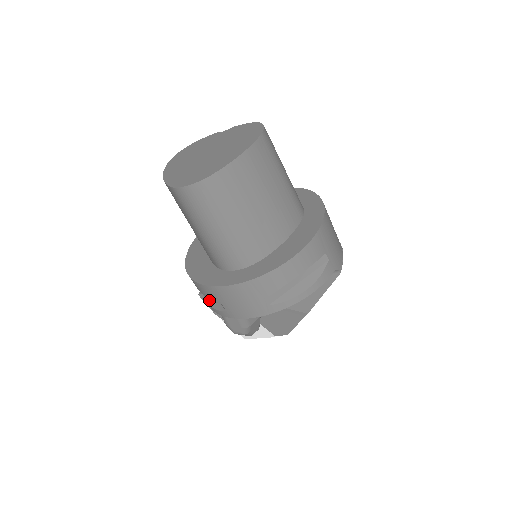
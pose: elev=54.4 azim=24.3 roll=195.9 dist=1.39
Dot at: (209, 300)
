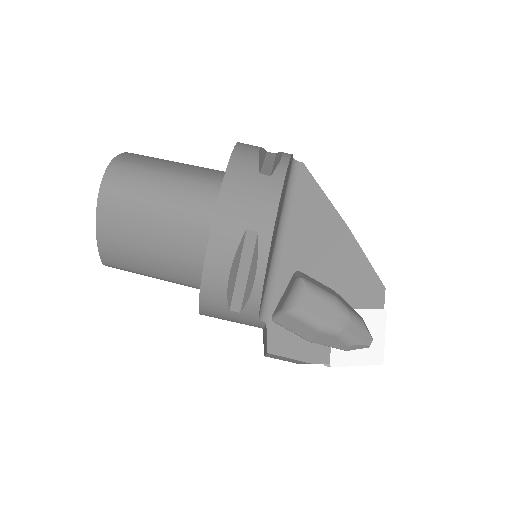
Dot at: (251, 280)
